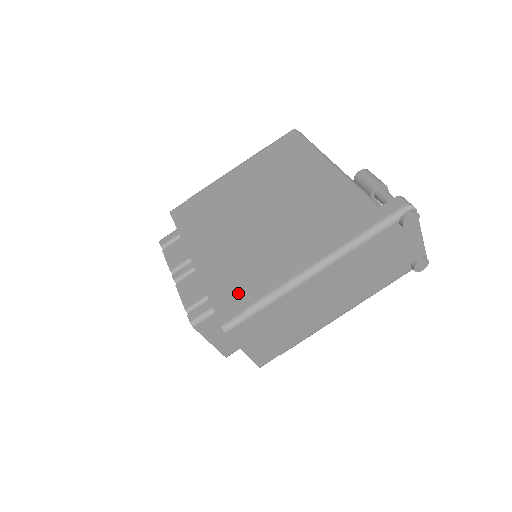
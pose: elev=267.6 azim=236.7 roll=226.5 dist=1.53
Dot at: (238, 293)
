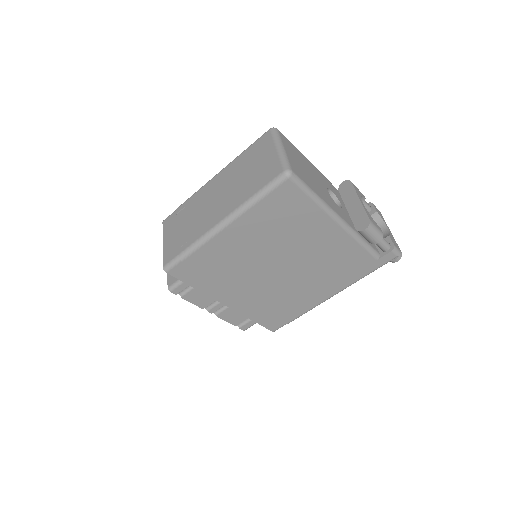
Dot at: (279, 318)
